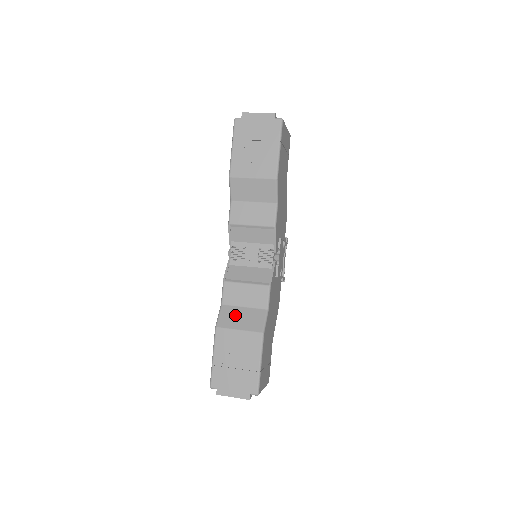
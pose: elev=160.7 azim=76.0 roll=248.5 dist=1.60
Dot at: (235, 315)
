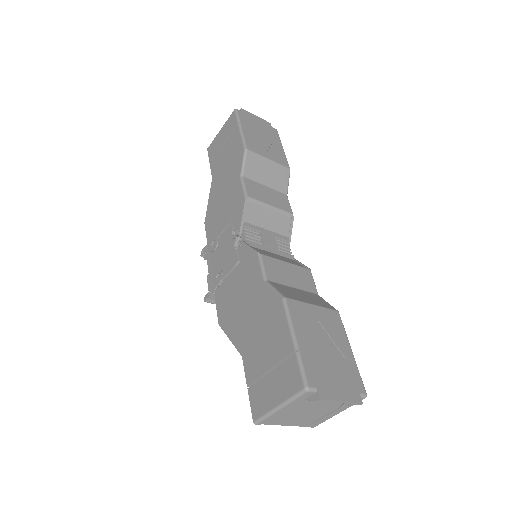
Dot at: (293, 292)
